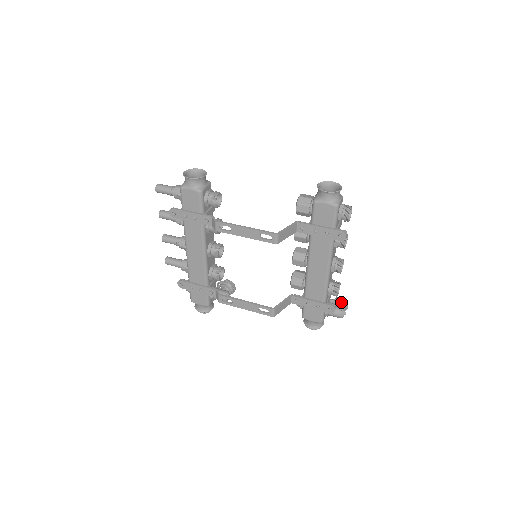
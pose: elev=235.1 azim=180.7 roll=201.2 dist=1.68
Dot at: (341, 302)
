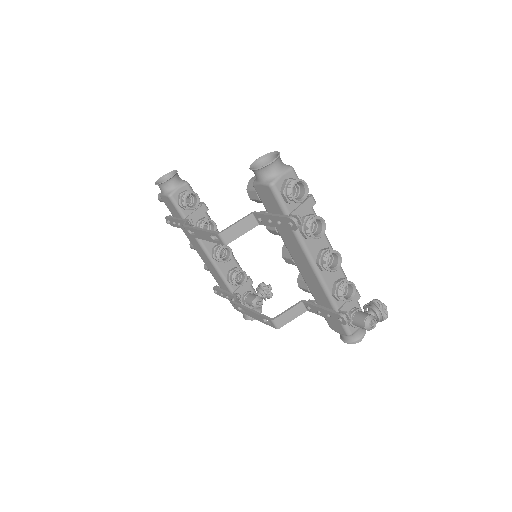
Dot at: (372, 307)
